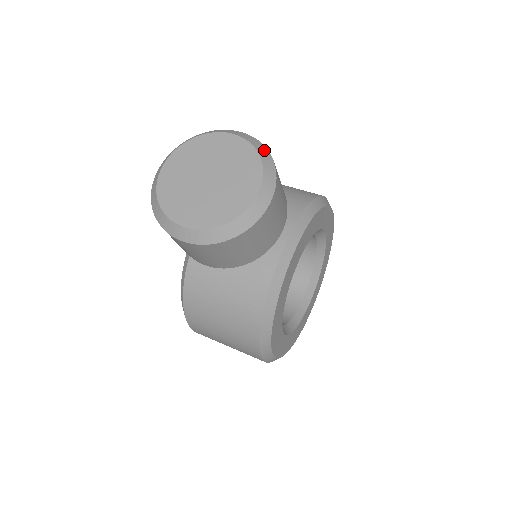
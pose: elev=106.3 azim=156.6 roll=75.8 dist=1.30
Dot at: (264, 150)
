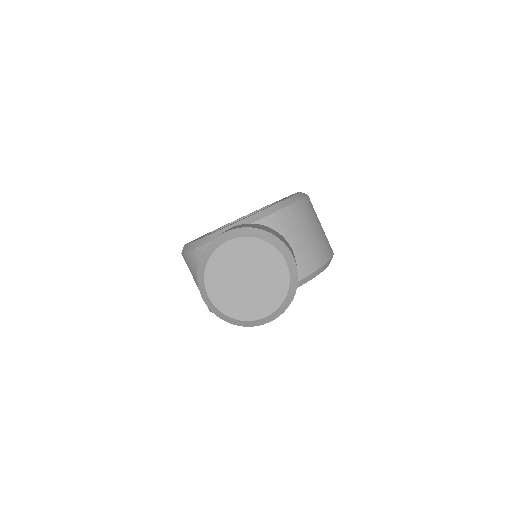
Dot at: (294, 289)
